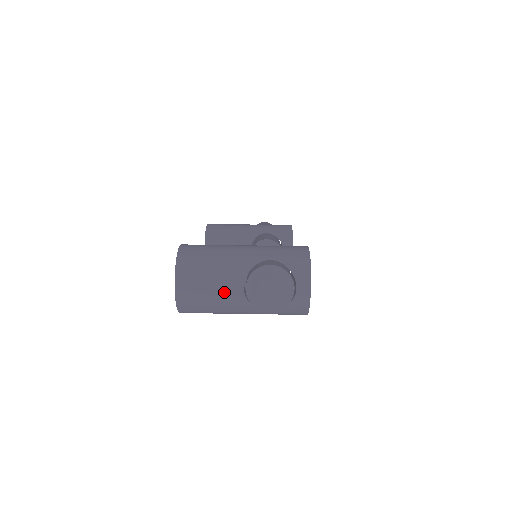
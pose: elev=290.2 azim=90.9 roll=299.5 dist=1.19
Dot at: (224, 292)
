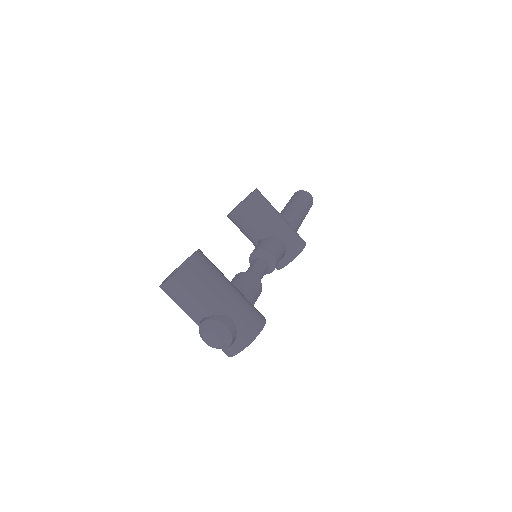
Dot at: (190, 310)
